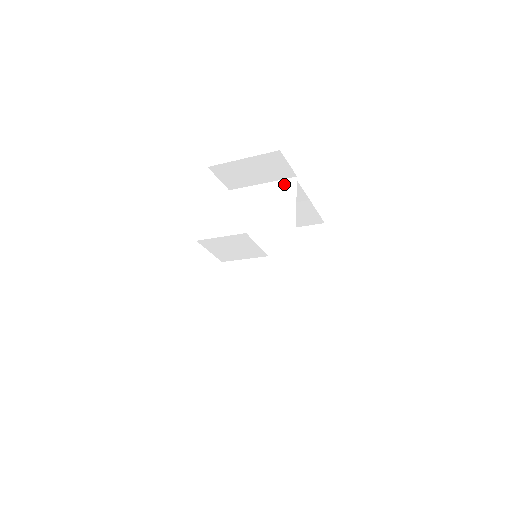
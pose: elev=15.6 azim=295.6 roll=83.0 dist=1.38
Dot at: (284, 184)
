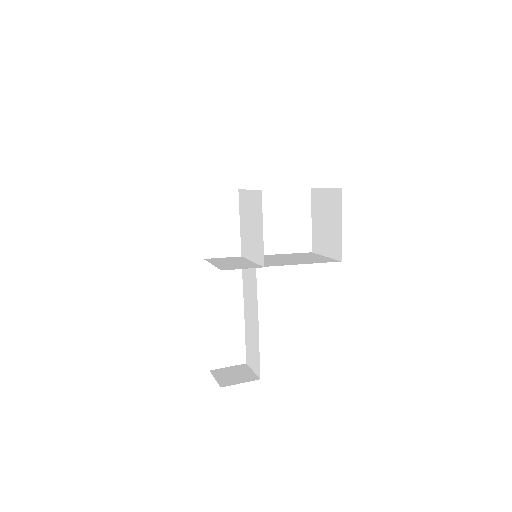
Dot at: (257, 196)
